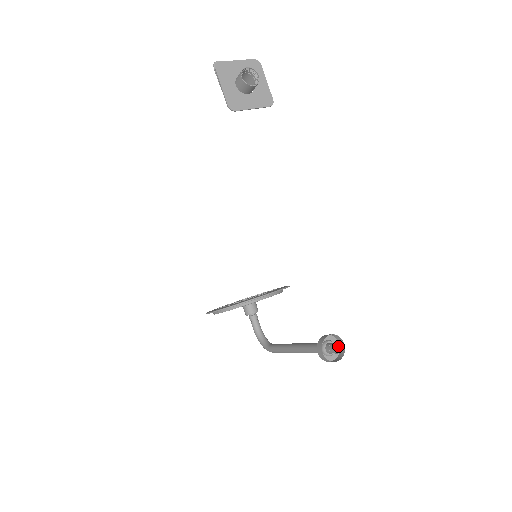
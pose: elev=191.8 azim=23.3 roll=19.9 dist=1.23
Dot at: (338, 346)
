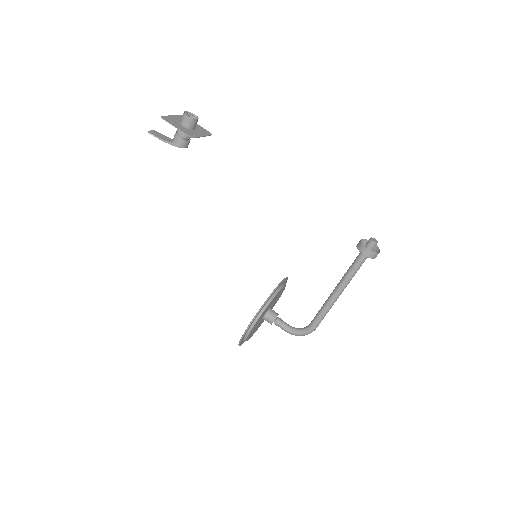
Dot at: (373, 239)
